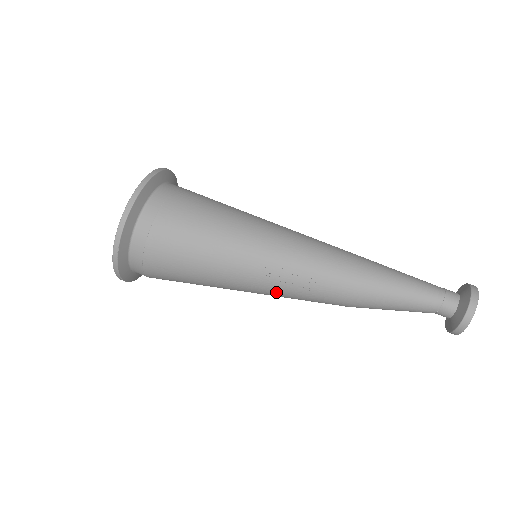
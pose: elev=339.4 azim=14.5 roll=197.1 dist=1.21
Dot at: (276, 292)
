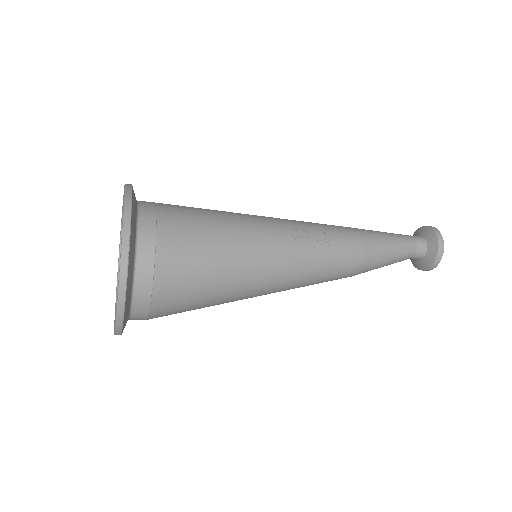
Dot at: (302, 258)
